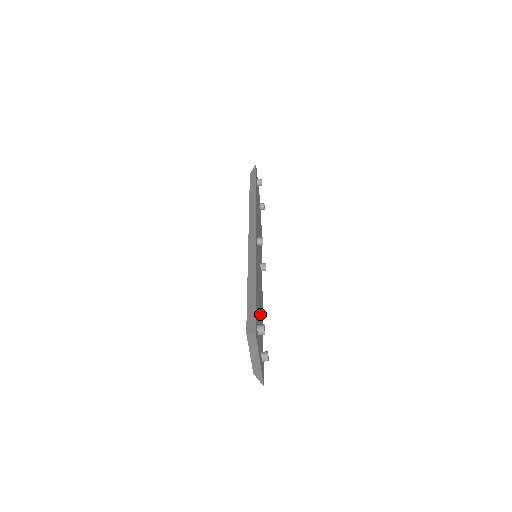
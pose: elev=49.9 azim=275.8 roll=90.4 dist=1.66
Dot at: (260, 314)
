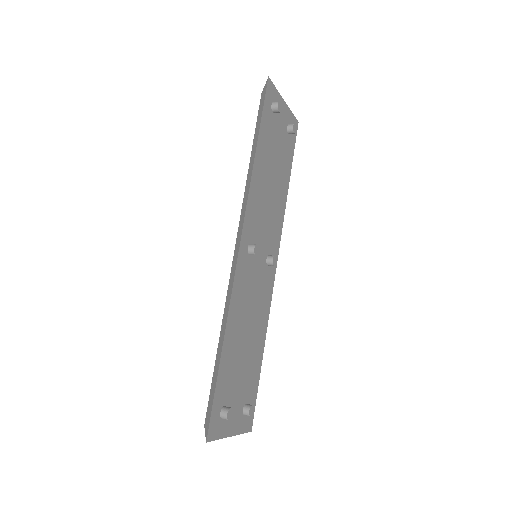
Dot at: (248, 354)
